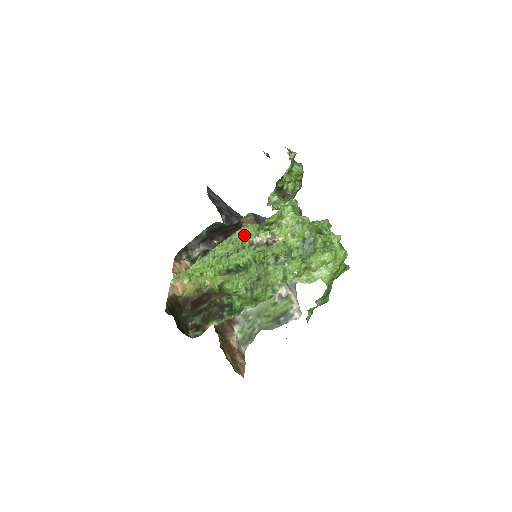
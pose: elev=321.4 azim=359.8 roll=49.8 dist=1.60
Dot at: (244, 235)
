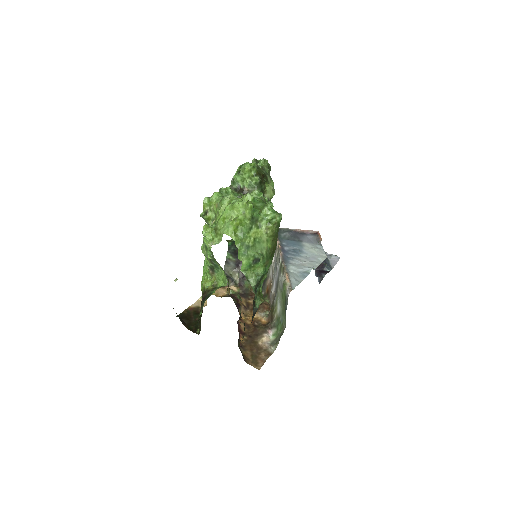
Dot at: occluded
